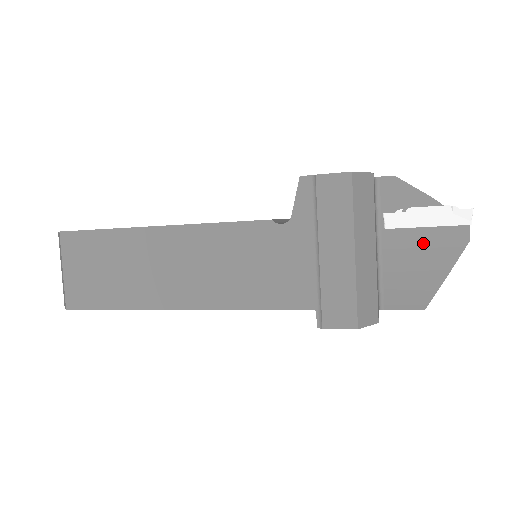
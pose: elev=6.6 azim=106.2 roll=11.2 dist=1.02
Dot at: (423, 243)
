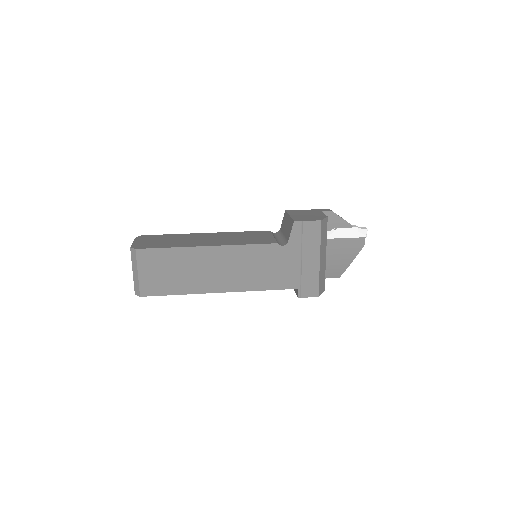
Dot at: (343, 246)
